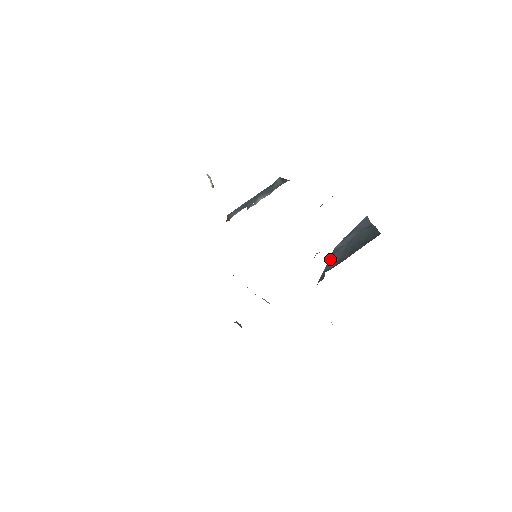
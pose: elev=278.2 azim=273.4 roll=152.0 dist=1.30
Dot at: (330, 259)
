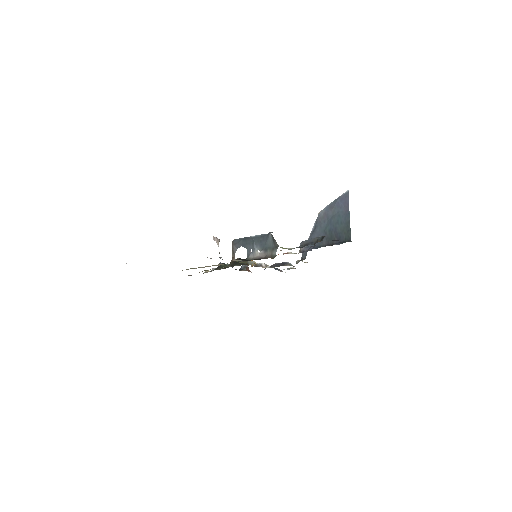
Dot at: (313, 233)
